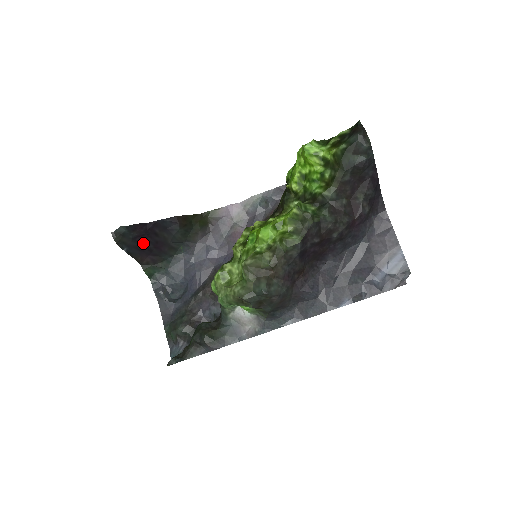
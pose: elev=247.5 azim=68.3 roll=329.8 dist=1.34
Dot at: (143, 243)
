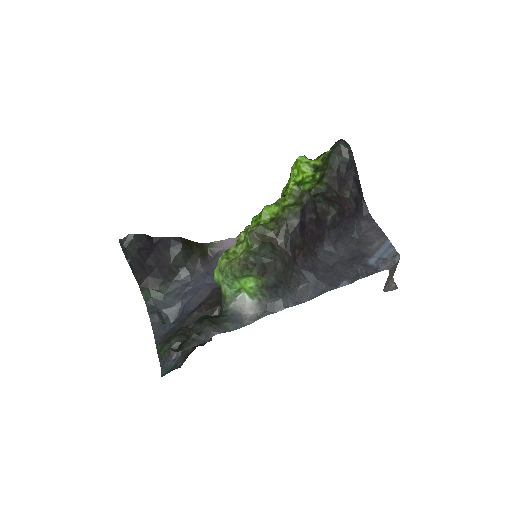
Dot at: (146, 259)
